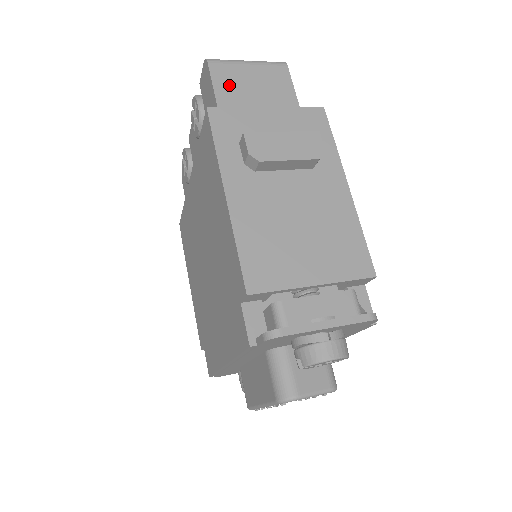
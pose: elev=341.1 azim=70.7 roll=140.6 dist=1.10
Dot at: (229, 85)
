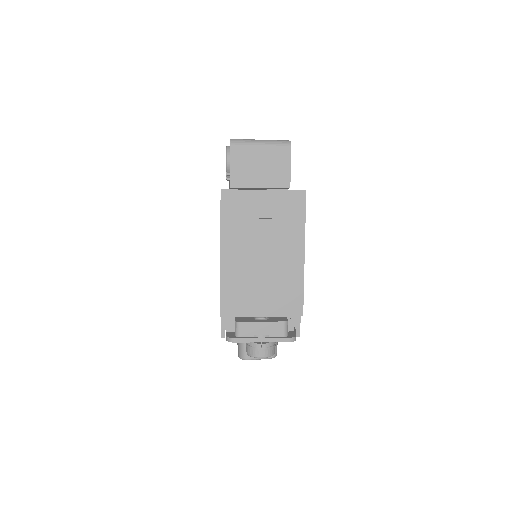
Dot at: (242, 166)
